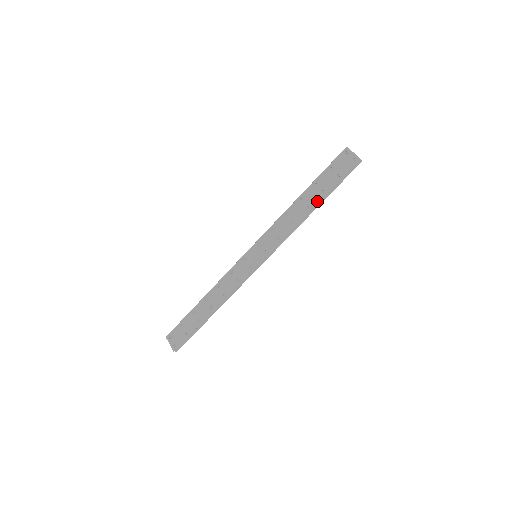
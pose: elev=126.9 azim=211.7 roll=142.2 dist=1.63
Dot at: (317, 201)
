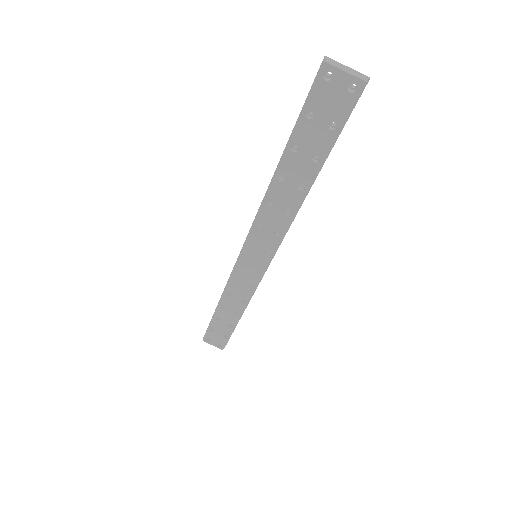
Dot at: (313, 175)
